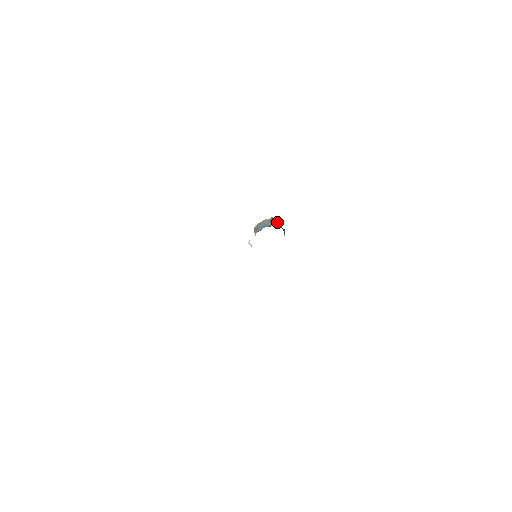
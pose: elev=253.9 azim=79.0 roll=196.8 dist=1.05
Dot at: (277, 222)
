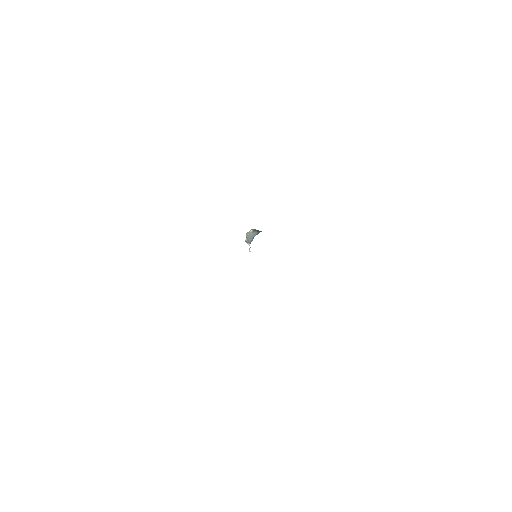
Dot at: (256, 230)
